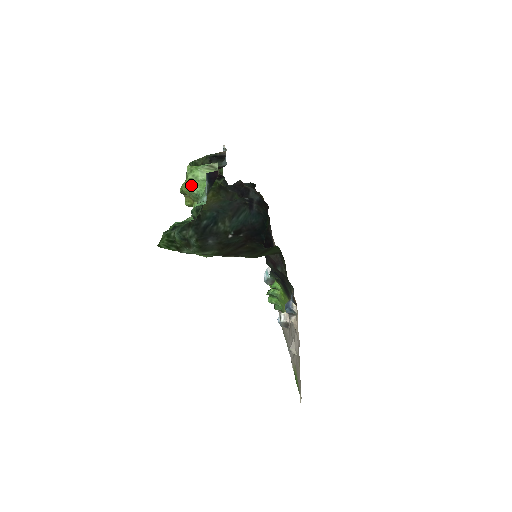
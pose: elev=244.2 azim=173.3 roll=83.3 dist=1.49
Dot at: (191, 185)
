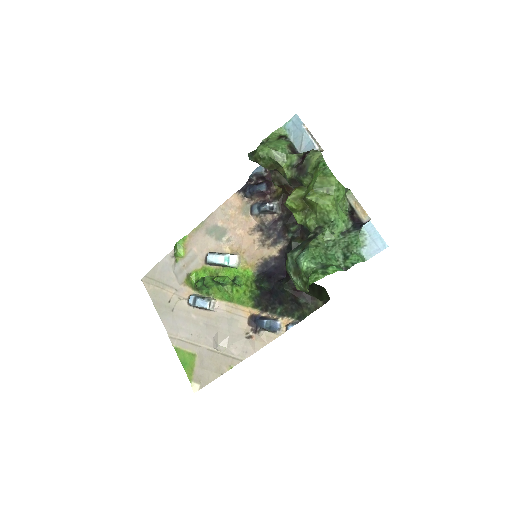
Dot at: (336, 210)
